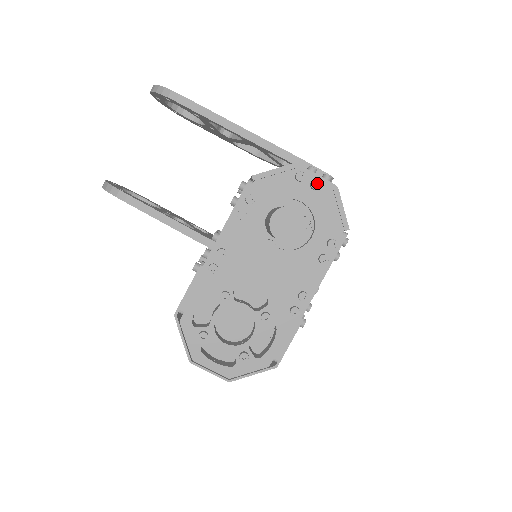
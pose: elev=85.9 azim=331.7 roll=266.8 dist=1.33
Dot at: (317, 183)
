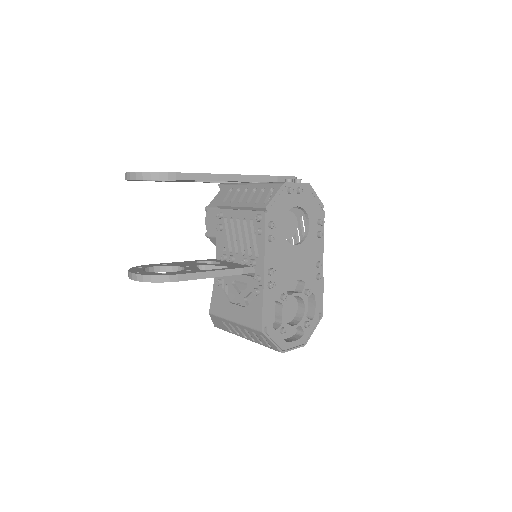
Dot at: (302, 189)
